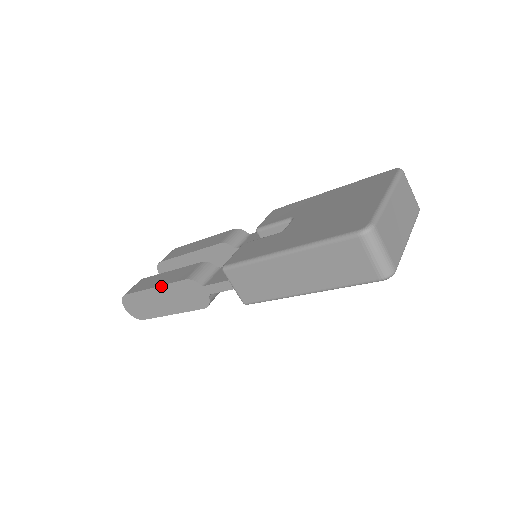
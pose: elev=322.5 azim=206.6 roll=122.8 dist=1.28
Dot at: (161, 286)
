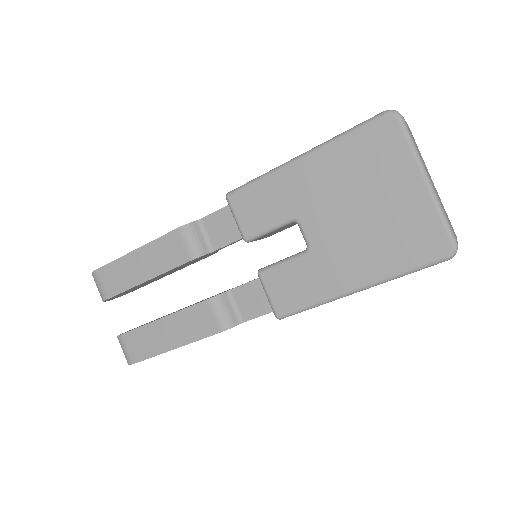
Dot at: occluded
